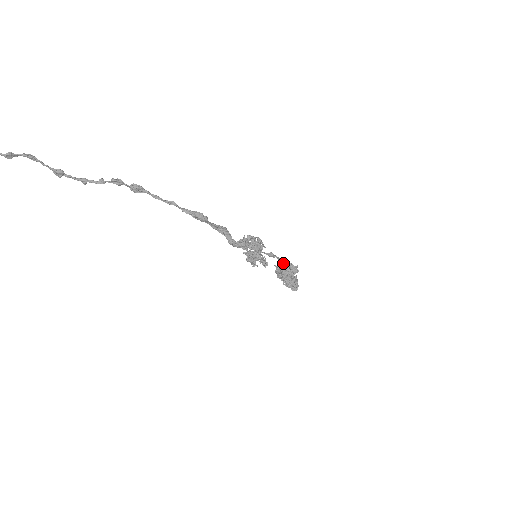
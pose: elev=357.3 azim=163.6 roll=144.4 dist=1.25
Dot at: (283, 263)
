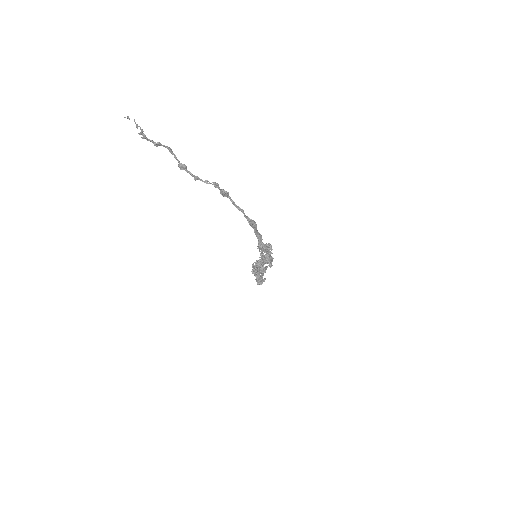
Dot at: (259, 263)
